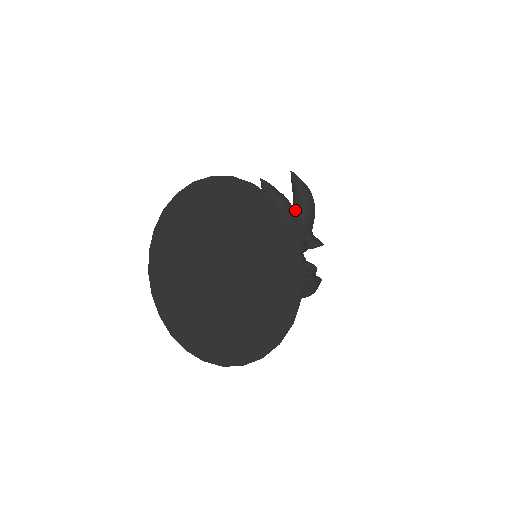
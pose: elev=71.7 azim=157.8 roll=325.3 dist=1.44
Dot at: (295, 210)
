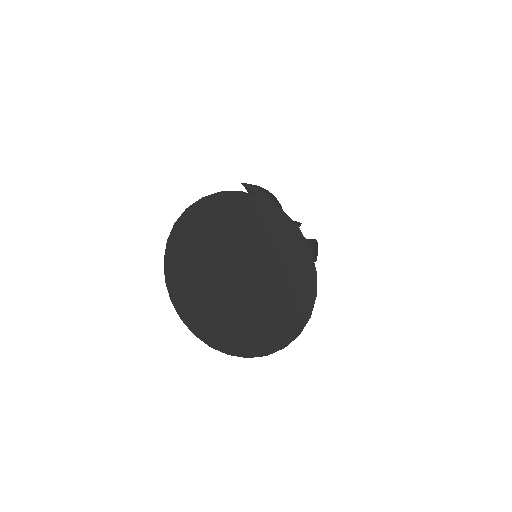
Dot at: occluded
